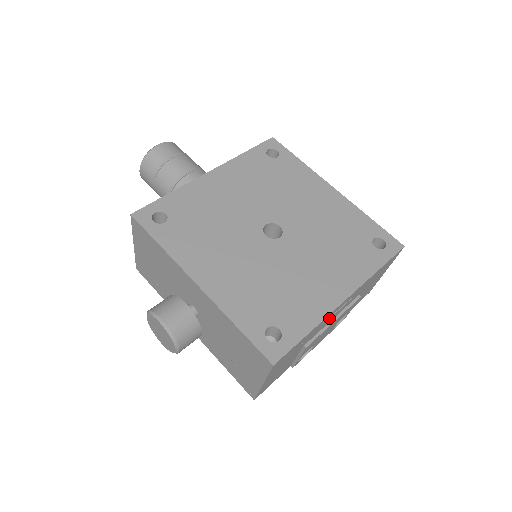
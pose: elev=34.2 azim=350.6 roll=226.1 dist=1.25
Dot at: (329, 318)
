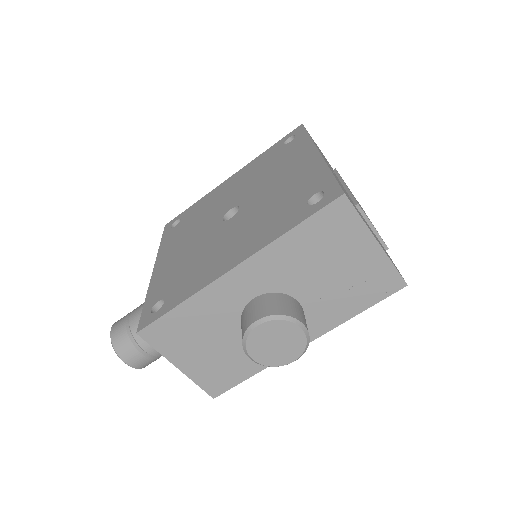
Dot at: occluded
